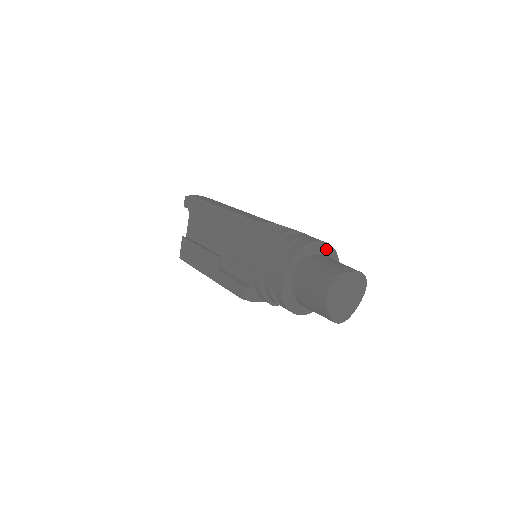
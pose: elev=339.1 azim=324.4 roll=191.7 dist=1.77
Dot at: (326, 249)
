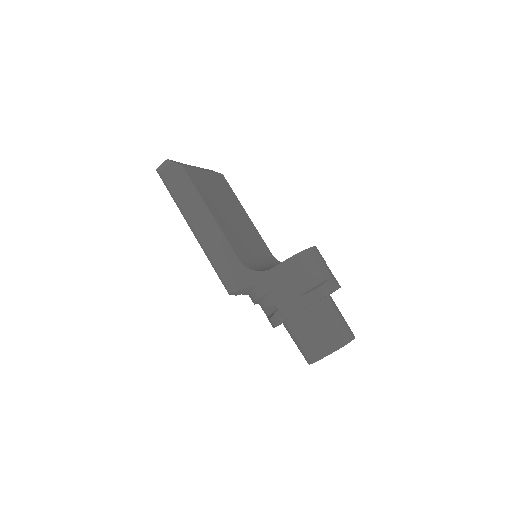
Dot at: occluded
